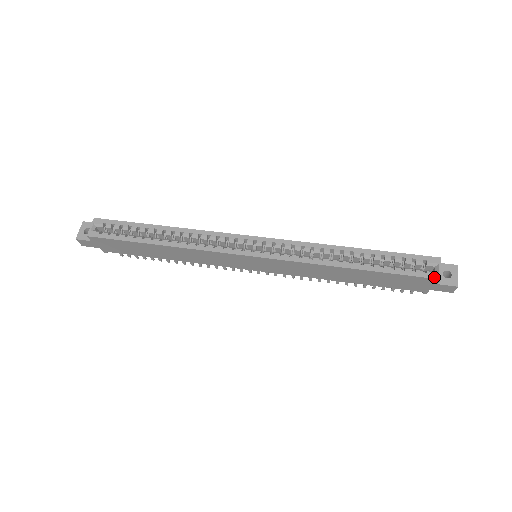
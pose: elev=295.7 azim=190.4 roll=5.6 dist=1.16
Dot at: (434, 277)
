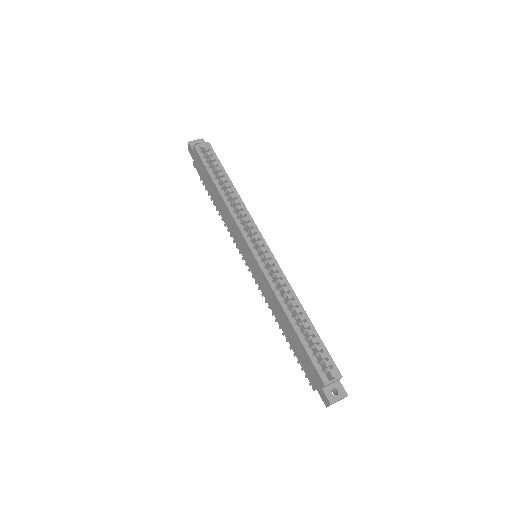
Dot at: (324, 380)
